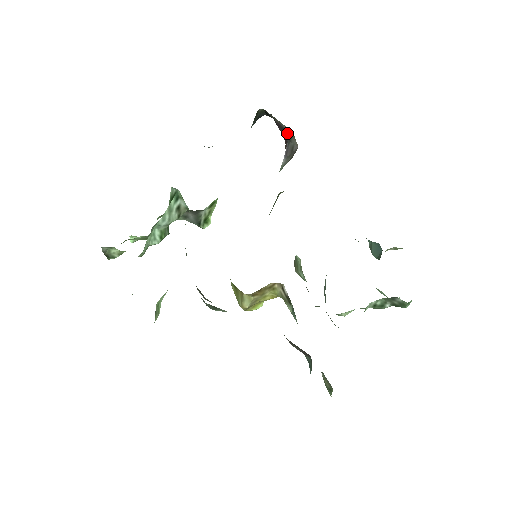
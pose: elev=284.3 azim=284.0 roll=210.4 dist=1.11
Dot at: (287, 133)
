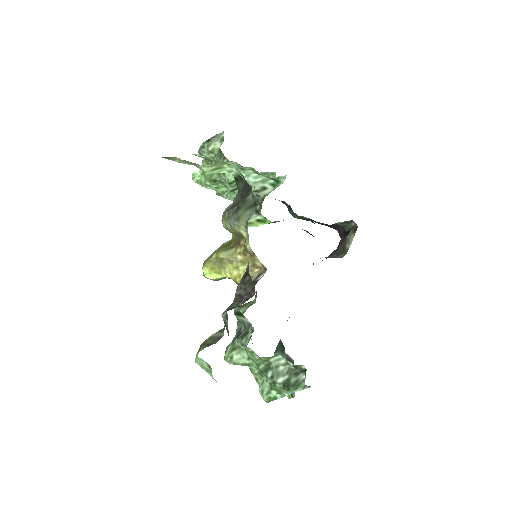
Dot at: (341, 251)
